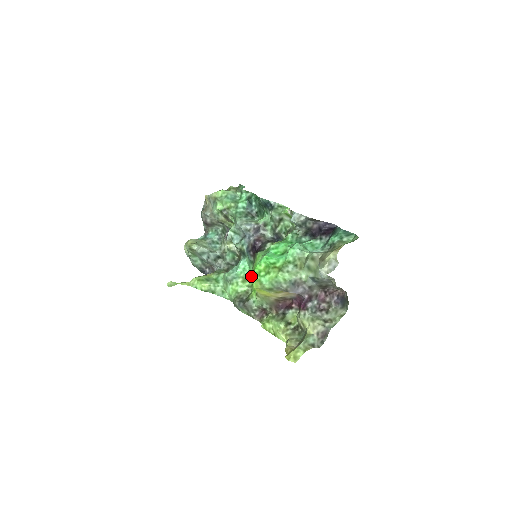
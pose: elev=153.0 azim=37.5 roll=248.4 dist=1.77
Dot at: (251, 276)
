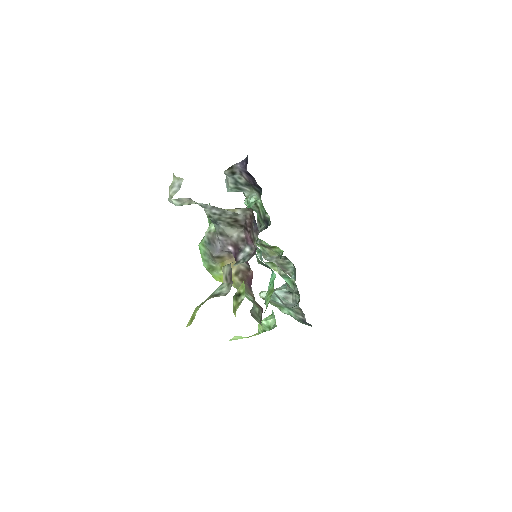
Dot at: occluded
